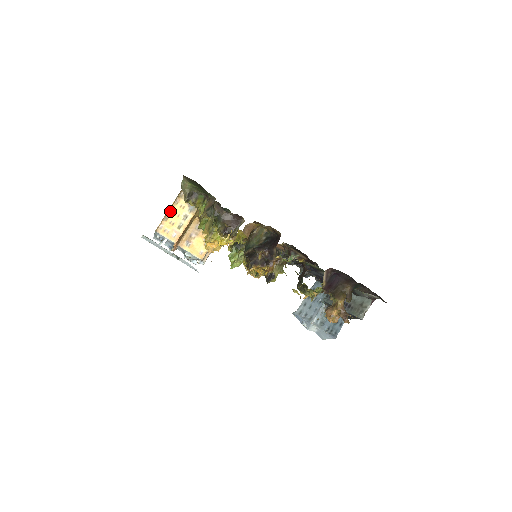
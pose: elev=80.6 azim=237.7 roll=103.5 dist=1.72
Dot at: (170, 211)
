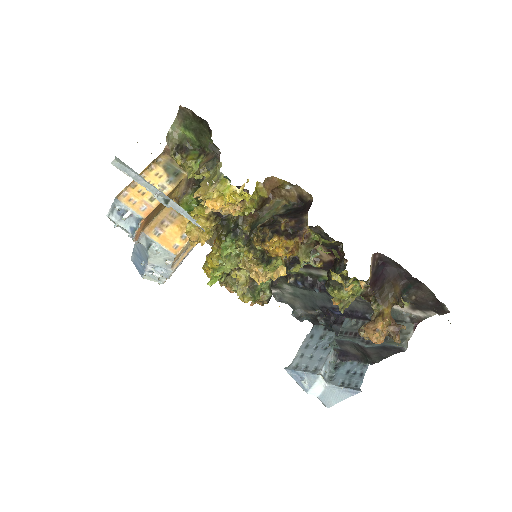
Dot at: occluded
